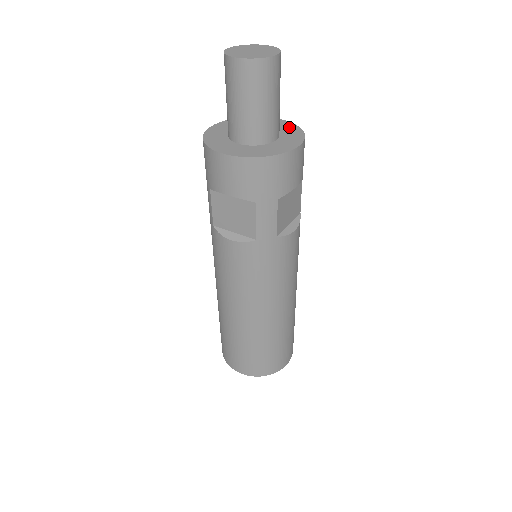
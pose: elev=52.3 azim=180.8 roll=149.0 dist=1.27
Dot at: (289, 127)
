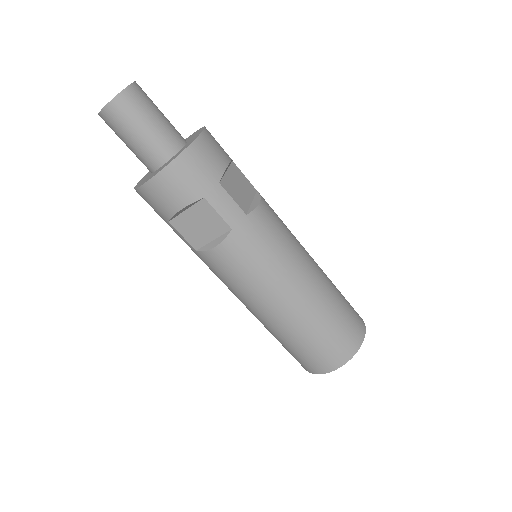
Dot at: occluded
